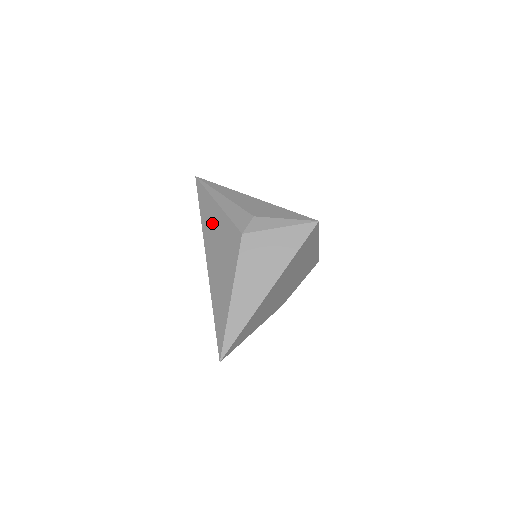
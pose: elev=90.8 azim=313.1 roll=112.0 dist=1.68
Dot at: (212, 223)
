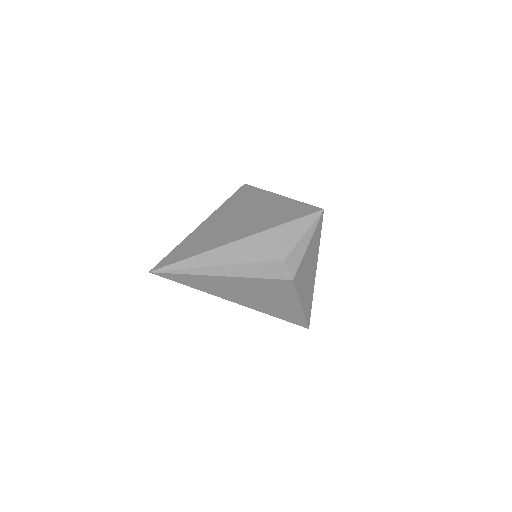
Dot at: (231, 288)
